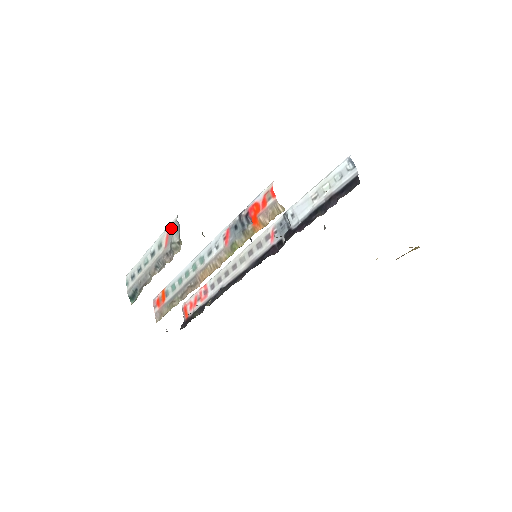
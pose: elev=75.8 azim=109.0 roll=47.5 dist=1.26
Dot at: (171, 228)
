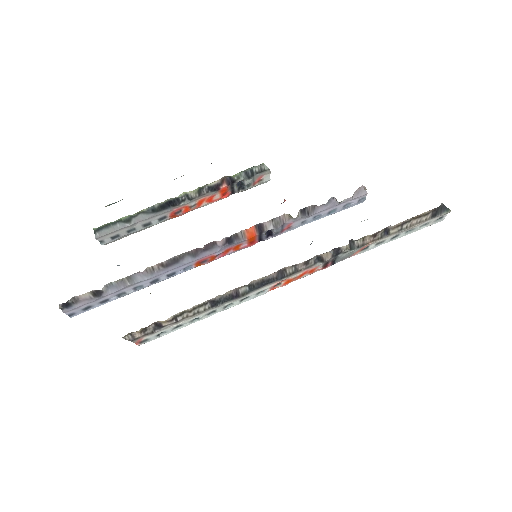
Dot at: occluded
